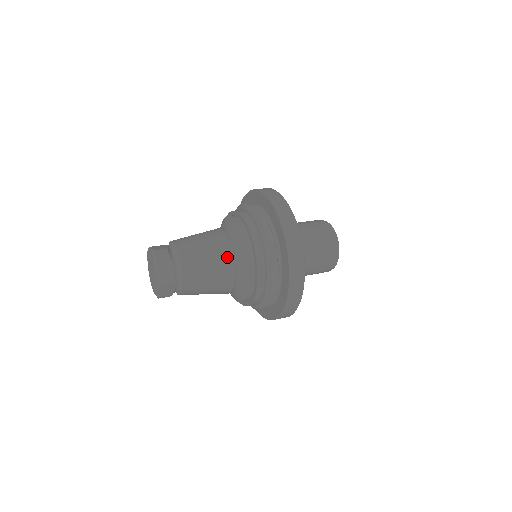
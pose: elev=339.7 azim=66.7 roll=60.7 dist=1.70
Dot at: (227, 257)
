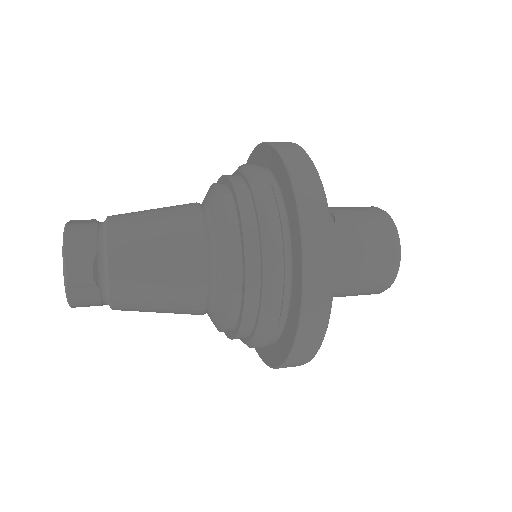
Dot at: (195, 298)
